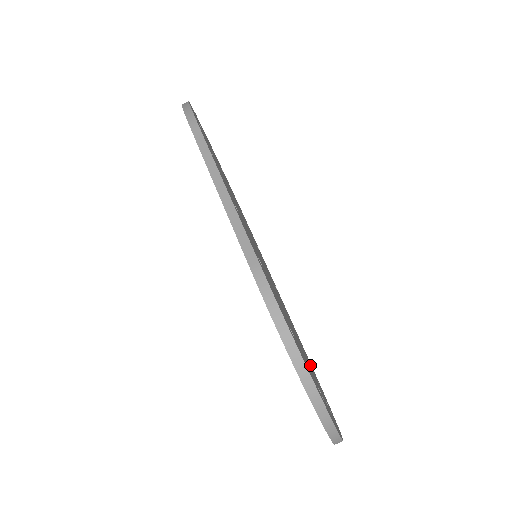
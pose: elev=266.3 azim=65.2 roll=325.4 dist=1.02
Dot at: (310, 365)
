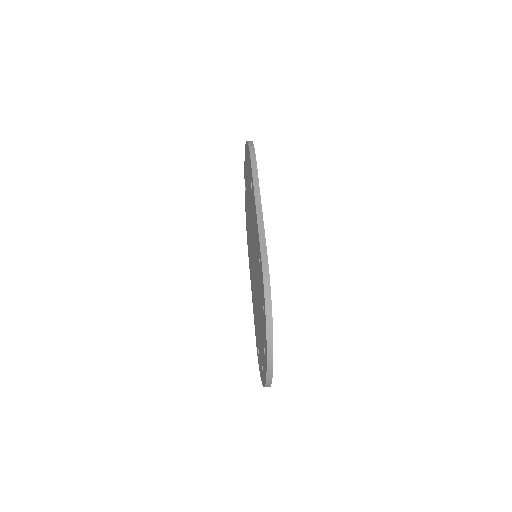
Dot at: occluded
